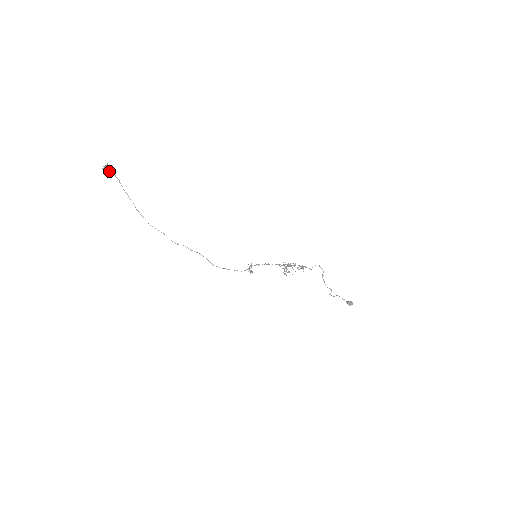
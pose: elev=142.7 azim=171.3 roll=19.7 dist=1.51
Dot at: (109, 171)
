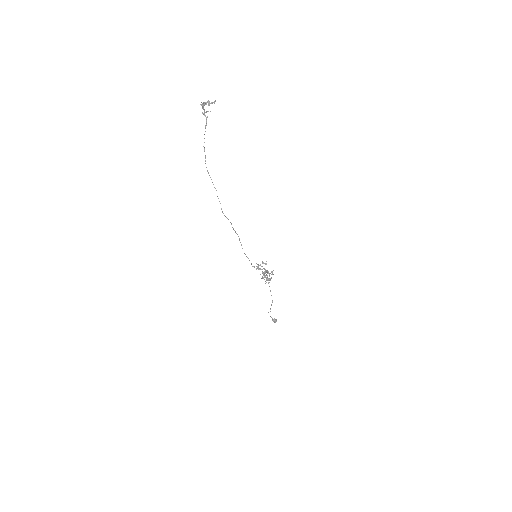
Dot at: (203, 109)
